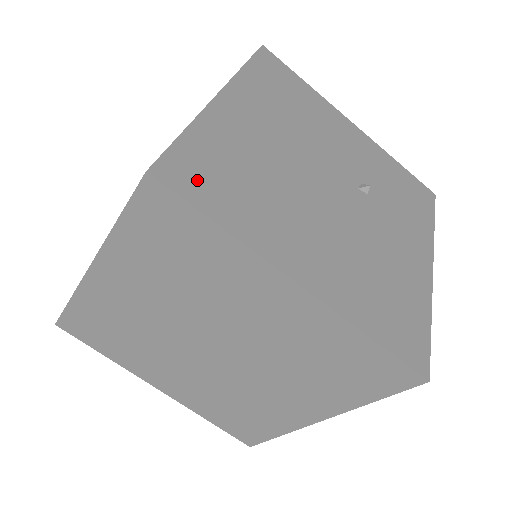
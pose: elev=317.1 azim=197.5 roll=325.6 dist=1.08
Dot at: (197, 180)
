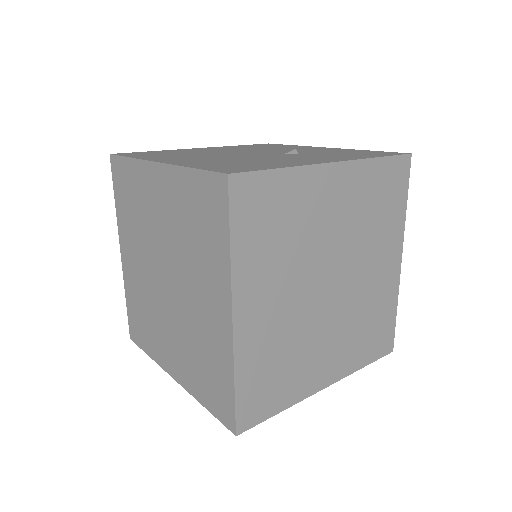
Dot at: (137, 154)
